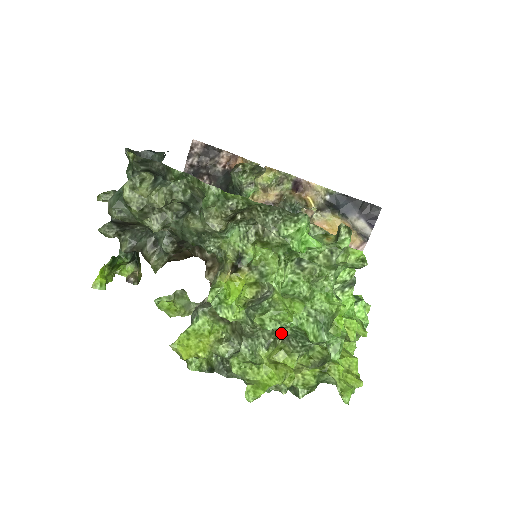
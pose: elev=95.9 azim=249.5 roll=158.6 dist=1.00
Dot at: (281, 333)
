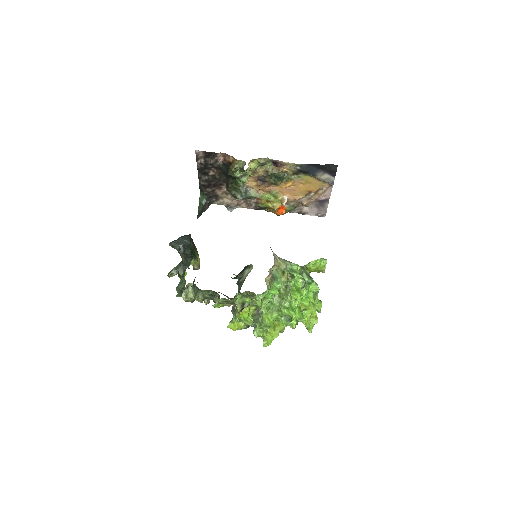
Dot at: occluded
